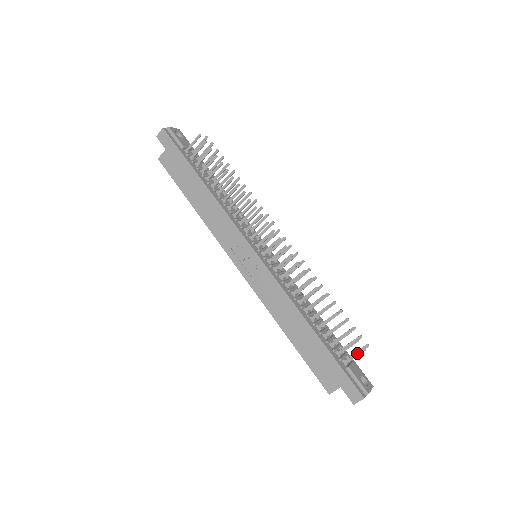
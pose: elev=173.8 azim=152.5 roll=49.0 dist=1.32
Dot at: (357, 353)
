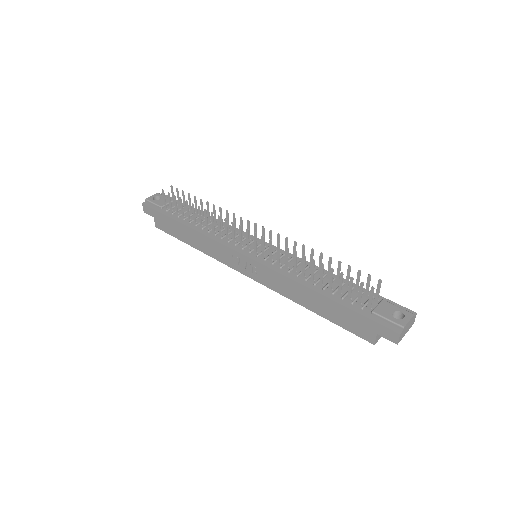
Dot at: (370, 295)
